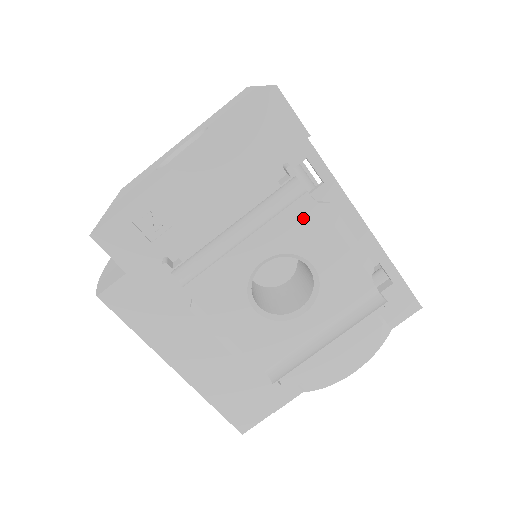
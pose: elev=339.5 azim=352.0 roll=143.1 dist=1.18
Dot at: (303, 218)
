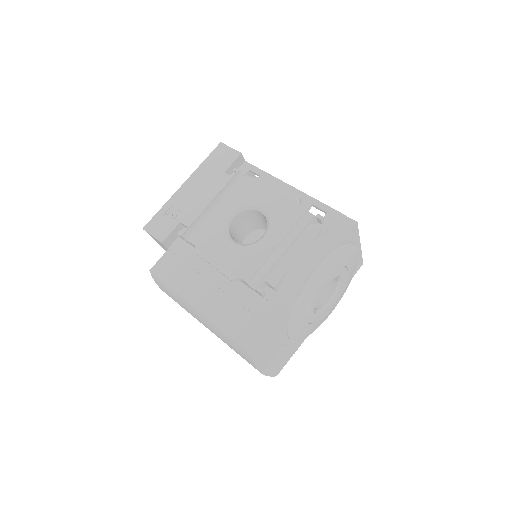
Dot at: (248, 187)
